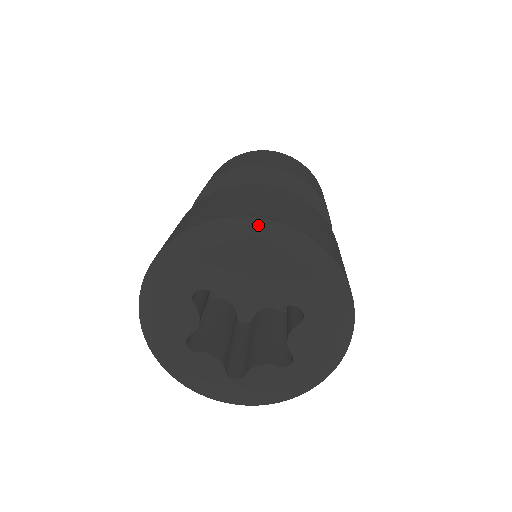
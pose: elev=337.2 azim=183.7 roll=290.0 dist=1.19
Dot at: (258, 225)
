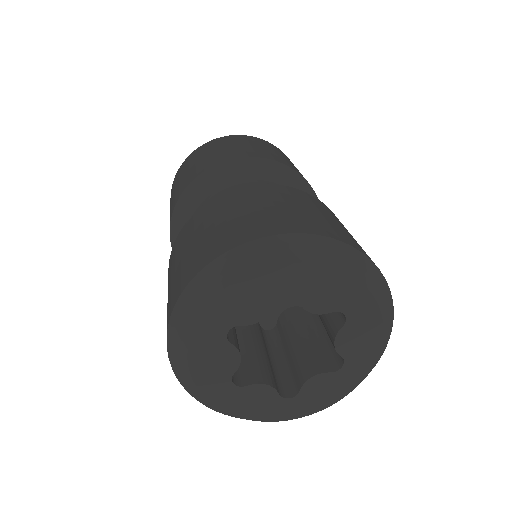
Dot at: (379, 278)
